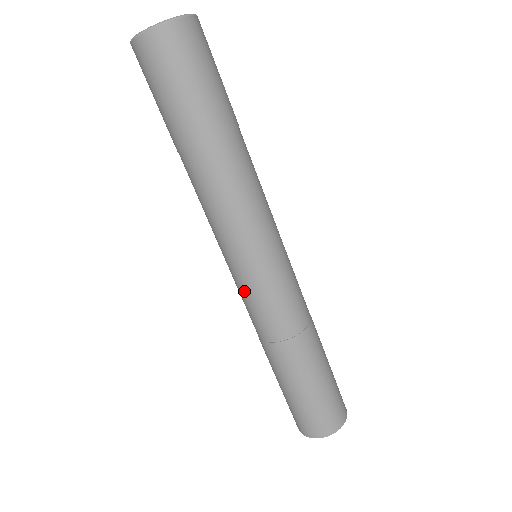
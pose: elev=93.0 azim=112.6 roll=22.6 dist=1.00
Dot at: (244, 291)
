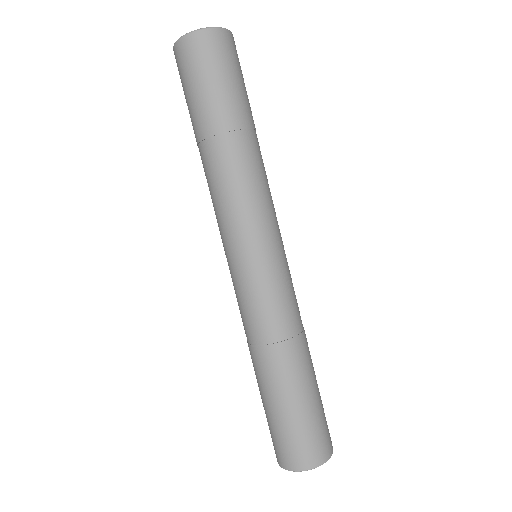
Dot at: (239, 285)
